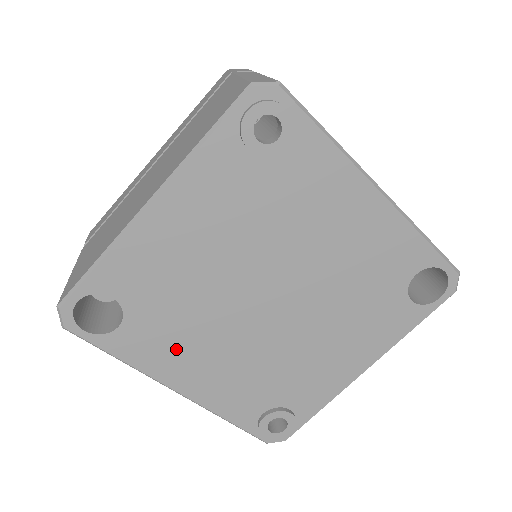
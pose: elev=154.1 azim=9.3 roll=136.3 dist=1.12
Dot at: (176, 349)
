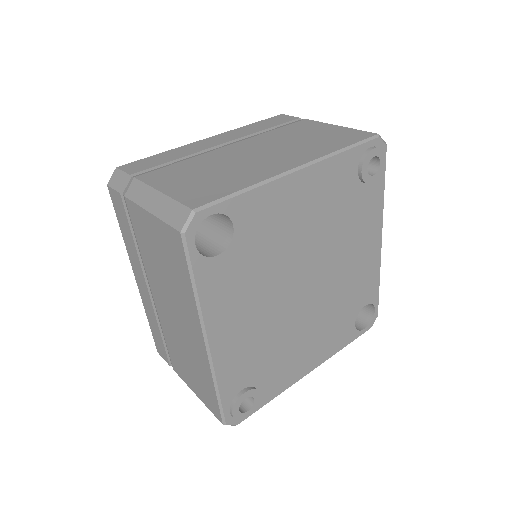
Dot at: (236, 298)
